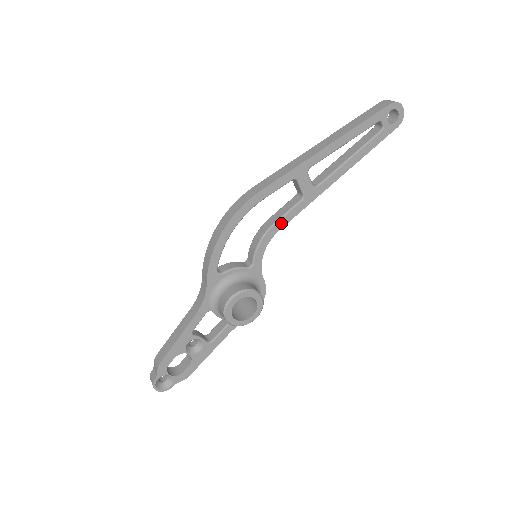
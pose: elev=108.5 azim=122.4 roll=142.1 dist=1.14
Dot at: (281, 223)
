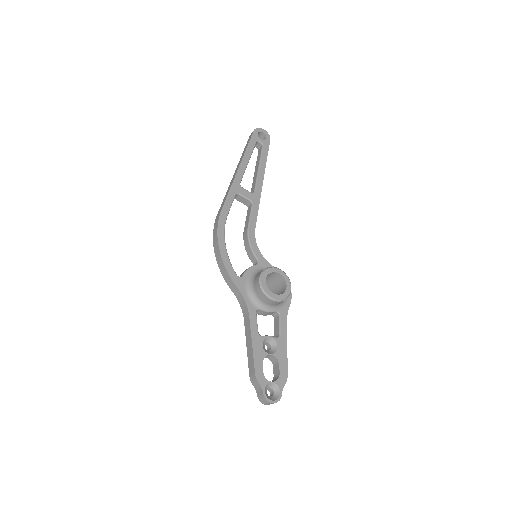
Dot at: (252, 224)
